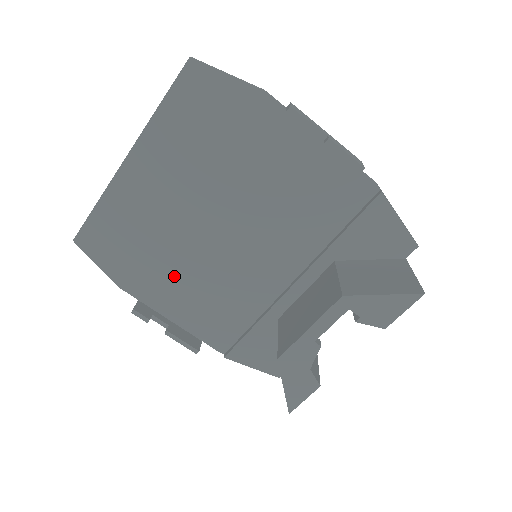
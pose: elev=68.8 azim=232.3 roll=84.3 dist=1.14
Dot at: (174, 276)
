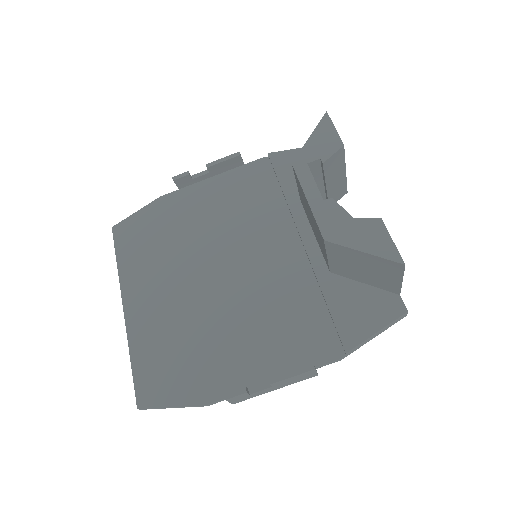
Dot at: (230, 342)
